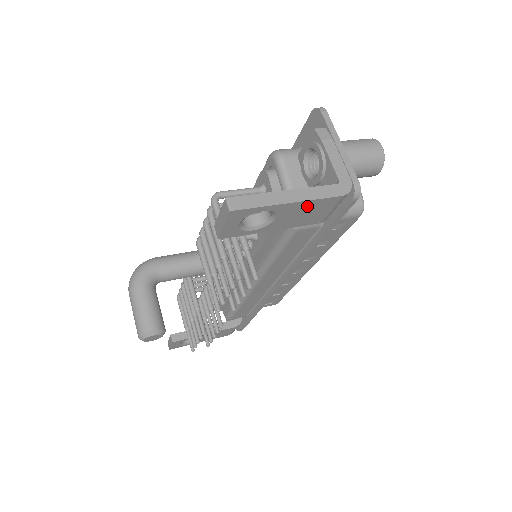
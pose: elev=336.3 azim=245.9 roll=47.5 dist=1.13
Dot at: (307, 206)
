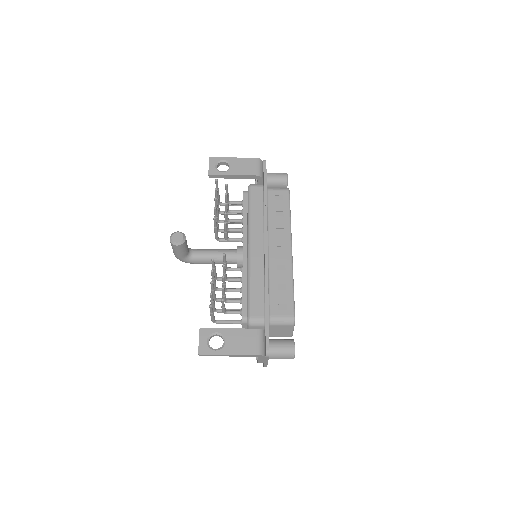
Dot at: (242, 161)
